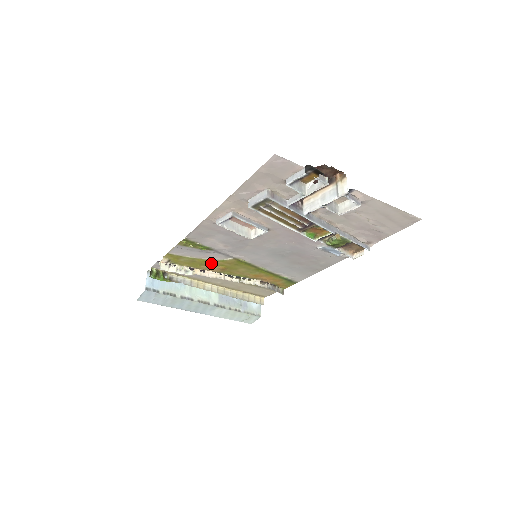
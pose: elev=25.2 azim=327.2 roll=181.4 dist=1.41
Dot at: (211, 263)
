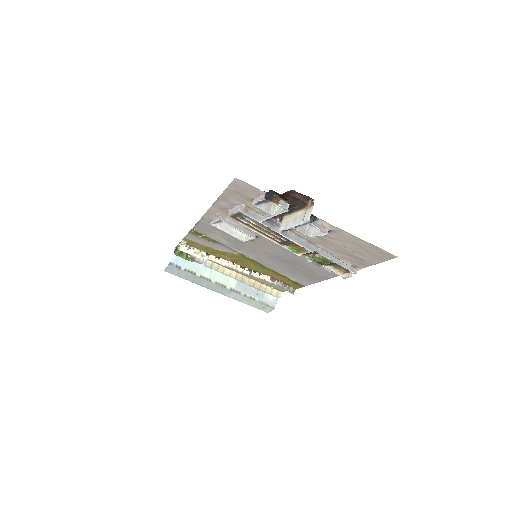
Dot at: (222, 253)
